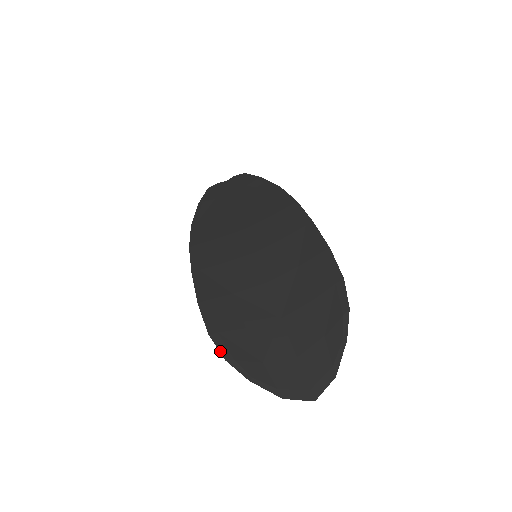
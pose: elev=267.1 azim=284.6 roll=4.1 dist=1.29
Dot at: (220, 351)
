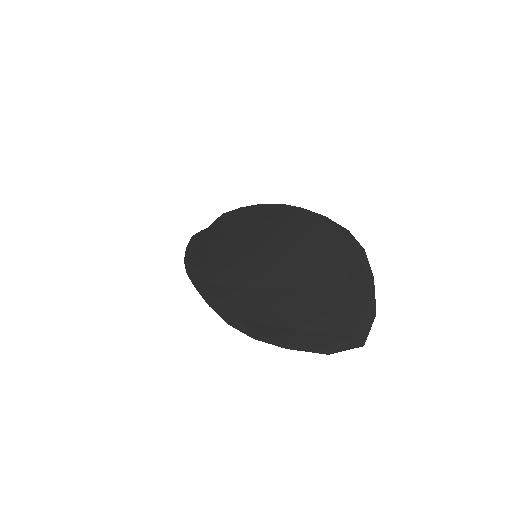
Dot at: (245, 333)
